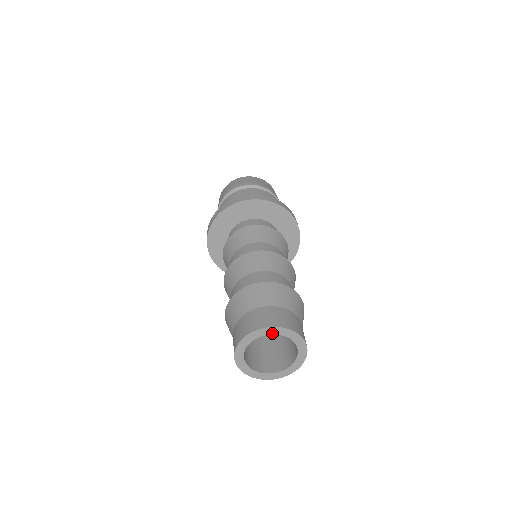
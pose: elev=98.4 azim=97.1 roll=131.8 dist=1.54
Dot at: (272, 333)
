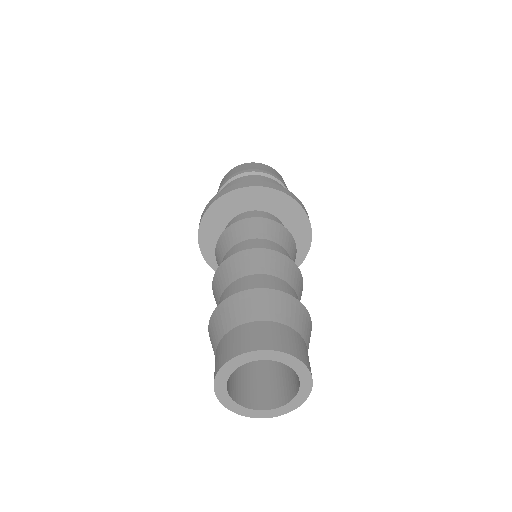
Dot at: (292, 366)
